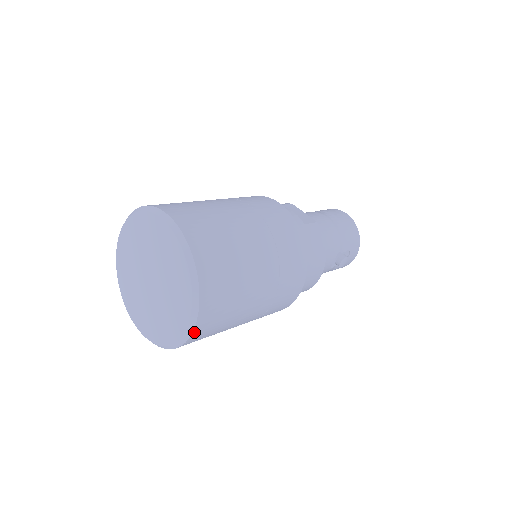
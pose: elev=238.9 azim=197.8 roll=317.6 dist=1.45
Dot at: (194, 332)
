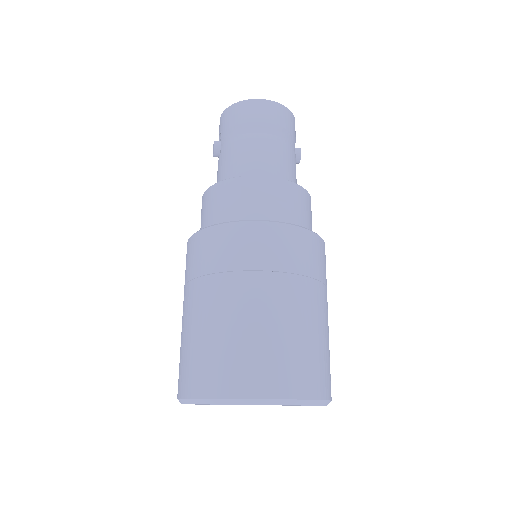
Dot at: occluded
